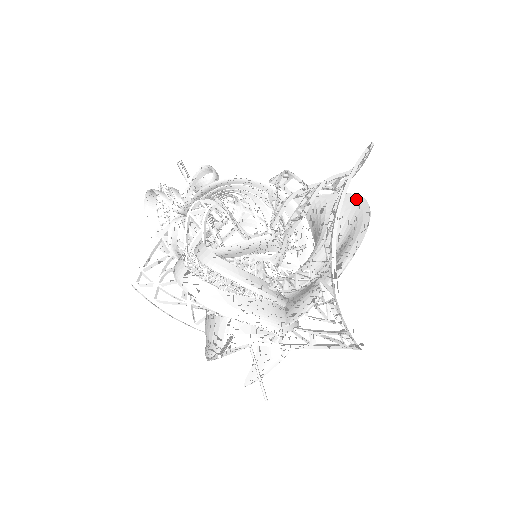
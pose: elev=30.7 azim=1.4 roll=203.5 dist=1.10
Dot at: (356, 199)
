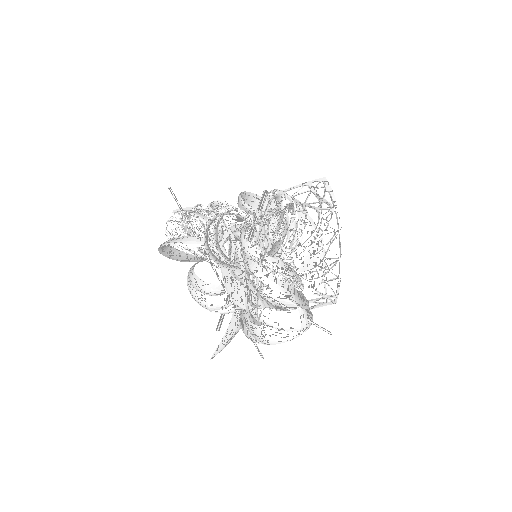
Dot at: (296, 208)
